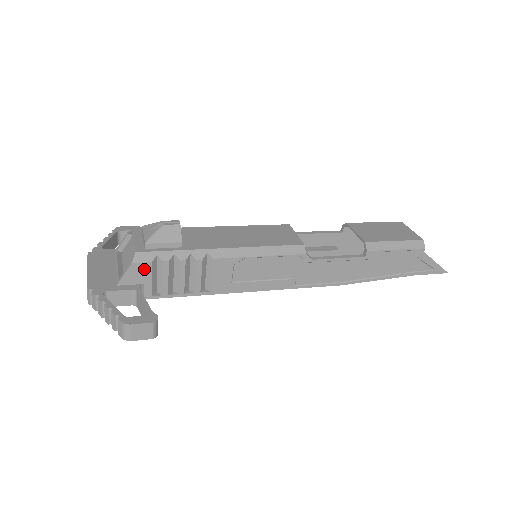
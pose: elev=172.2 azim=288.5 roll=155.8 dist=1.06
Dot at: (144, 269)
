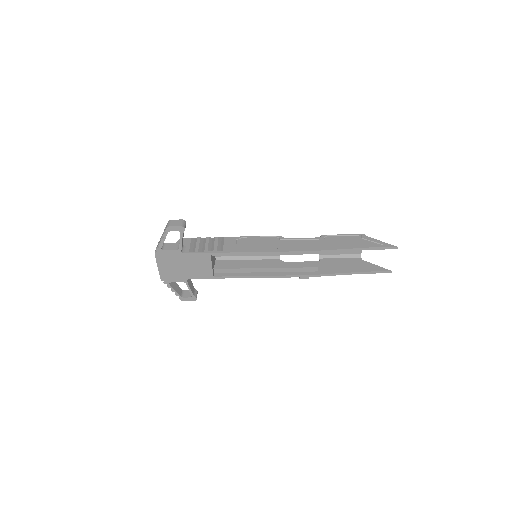
Dot at: (187, 240)
